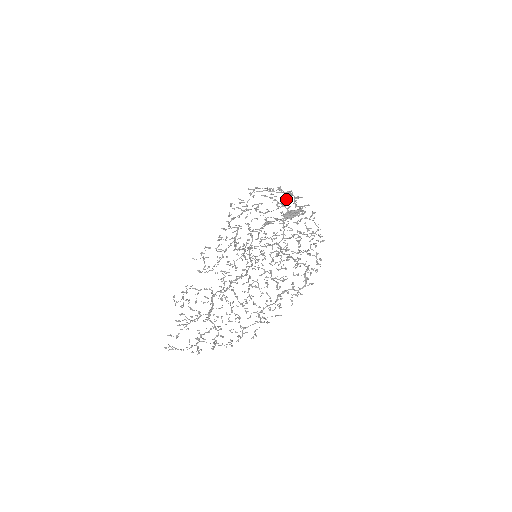
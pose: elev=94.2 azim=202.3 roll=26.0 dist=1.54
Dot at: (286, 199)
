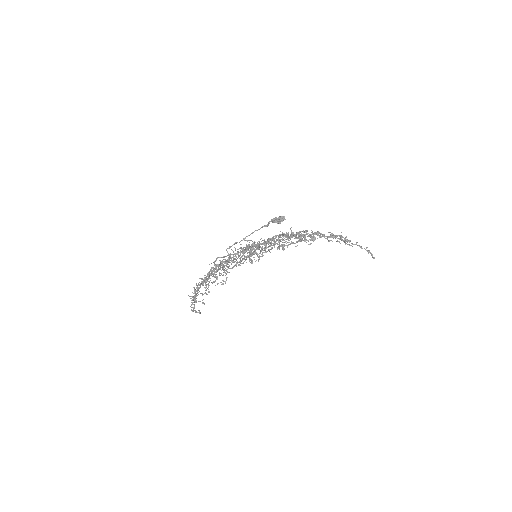
Dot at: (318, 231)
